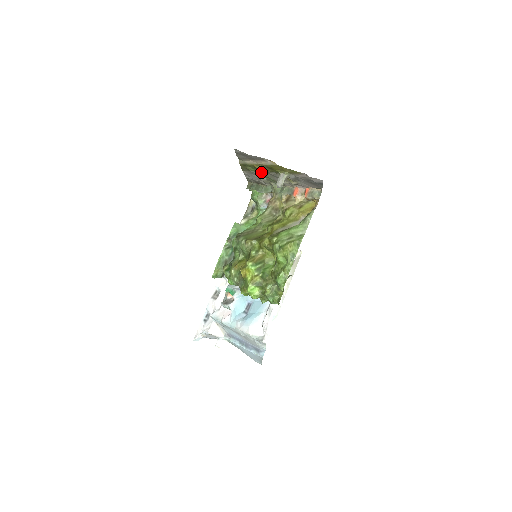
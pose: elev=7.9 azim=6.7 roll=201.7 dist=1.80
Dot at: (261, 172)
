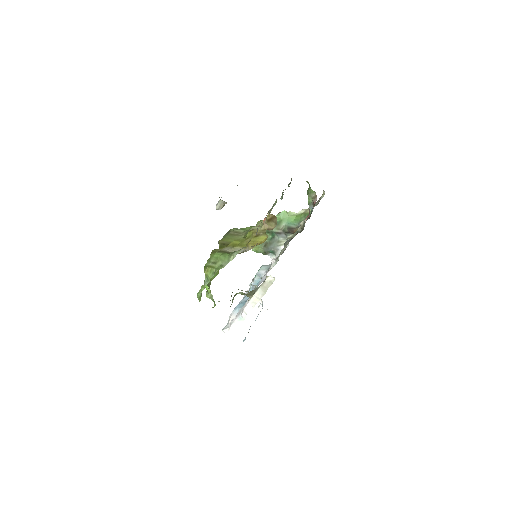
Dot at: occluded
